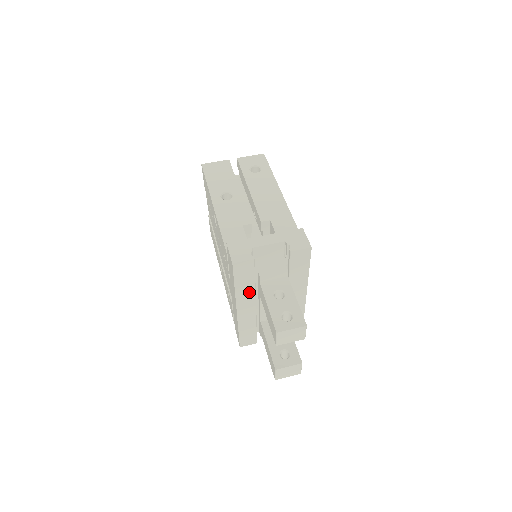
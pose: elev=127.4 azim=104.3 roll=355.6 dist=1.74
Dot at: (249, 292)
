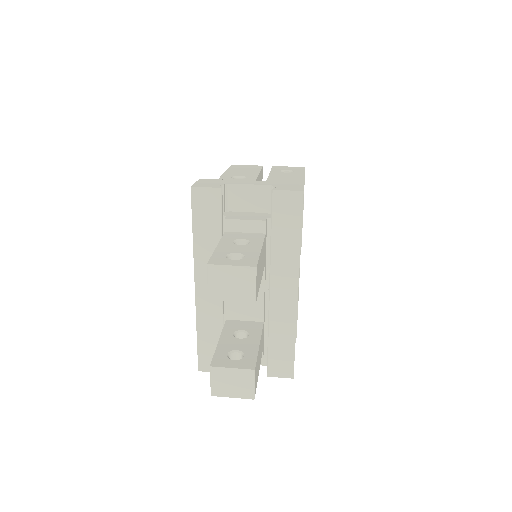
Dot at: occluded
